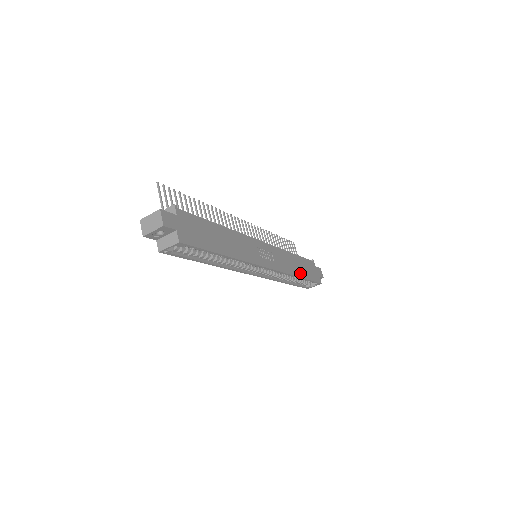
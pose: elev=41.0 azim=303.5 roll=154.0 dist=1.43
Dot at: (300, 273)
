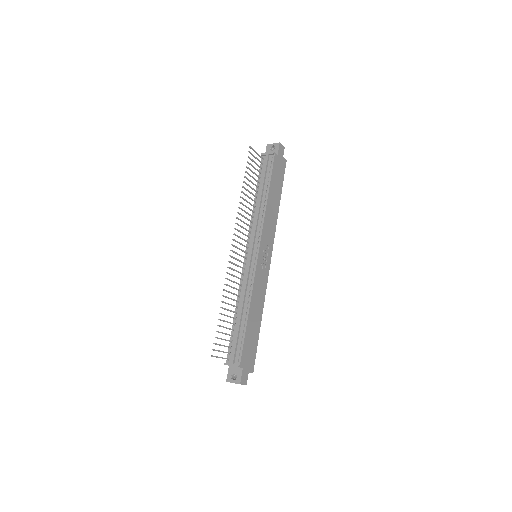
Dot at: (277, 202)
